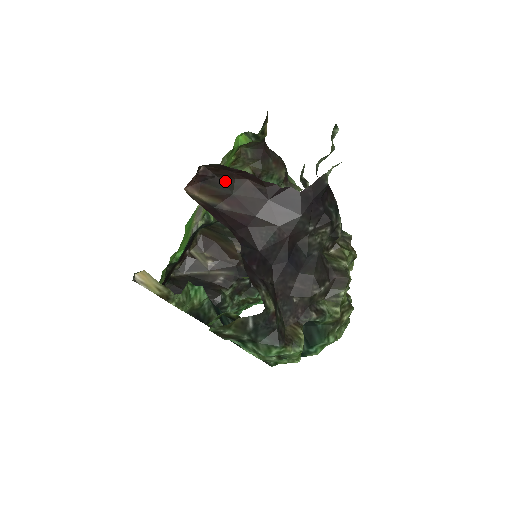
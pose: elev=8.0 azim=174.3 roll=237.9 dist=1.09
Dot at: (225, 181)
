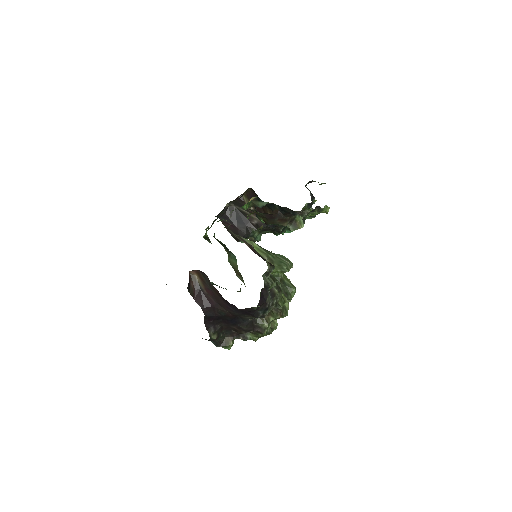
Dot at: (208, 280)
